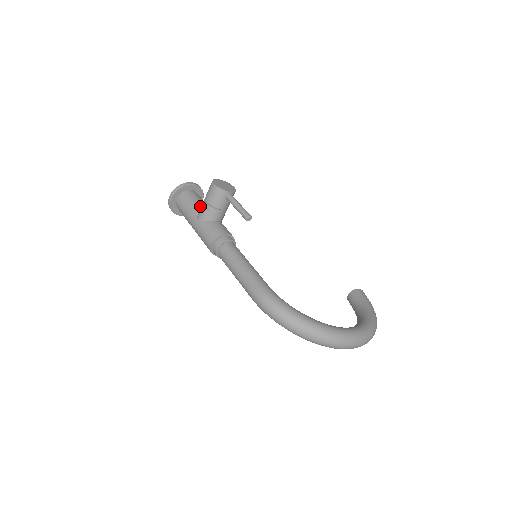
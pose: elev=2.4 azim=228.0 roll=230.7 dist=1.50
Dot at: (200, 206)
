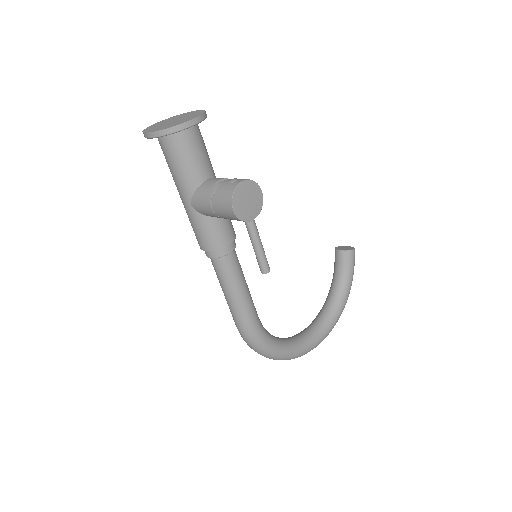
Dot at: (199, 179)
